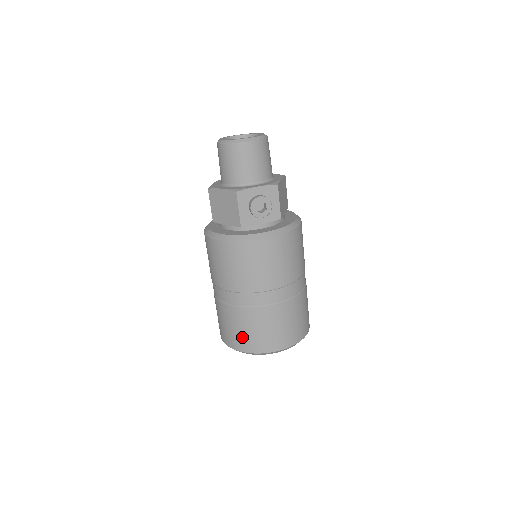
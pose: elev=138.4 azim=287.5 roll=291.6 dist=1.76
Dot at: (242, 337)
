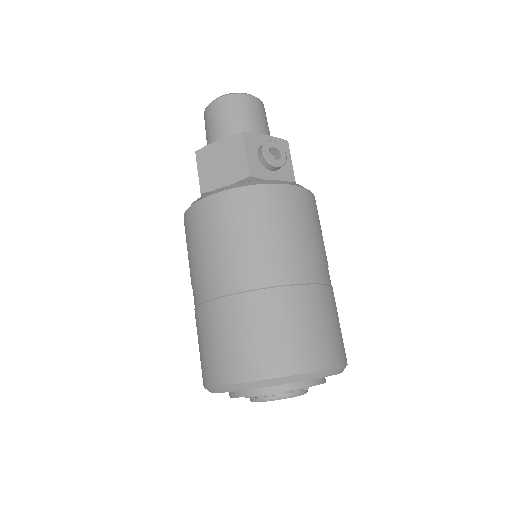
Dot at: (260, 348)
